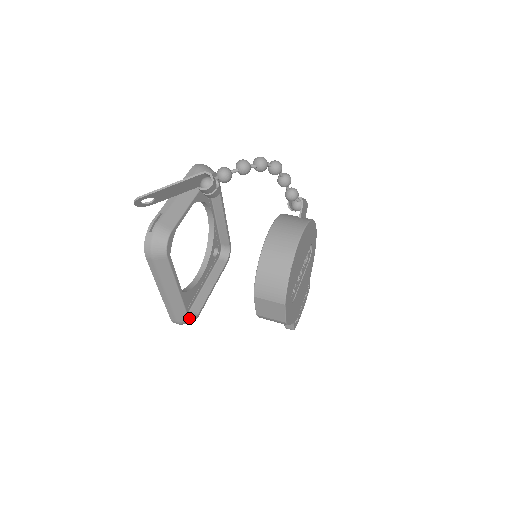
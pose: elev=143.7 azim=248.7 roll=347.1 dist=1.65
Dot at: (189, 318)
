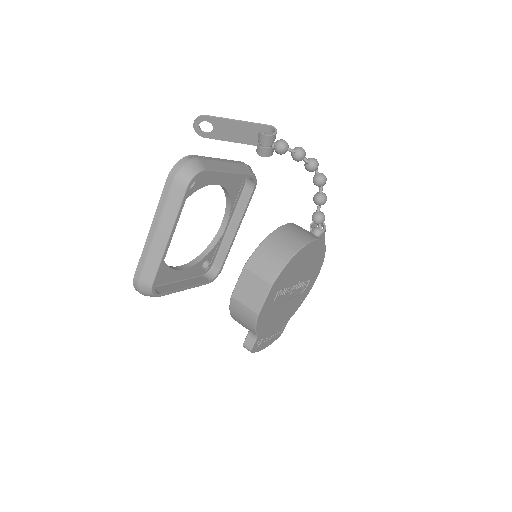
Dot at: (153, 283)
